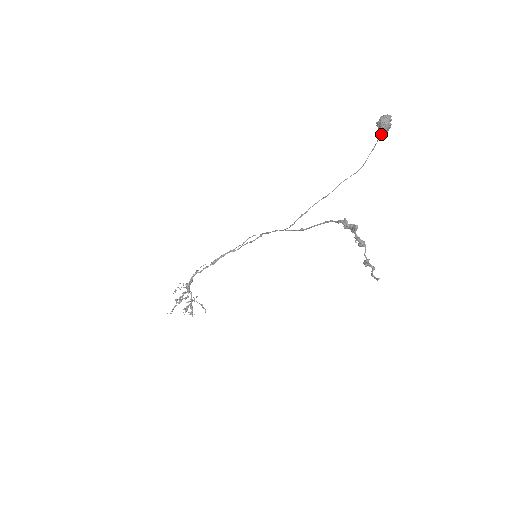
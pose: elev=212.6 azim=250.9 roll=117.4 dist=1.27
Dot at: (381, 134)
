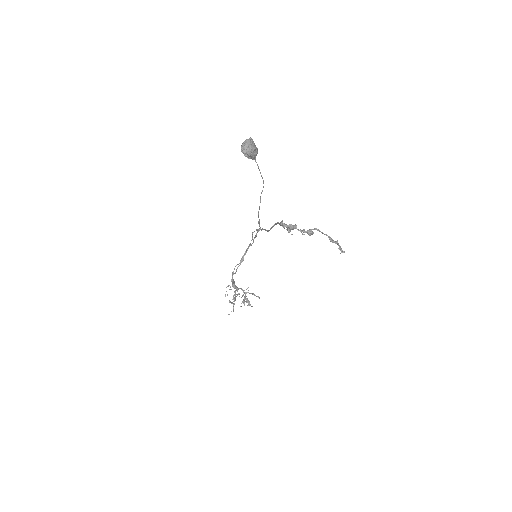
Dot at: (252, 158)
